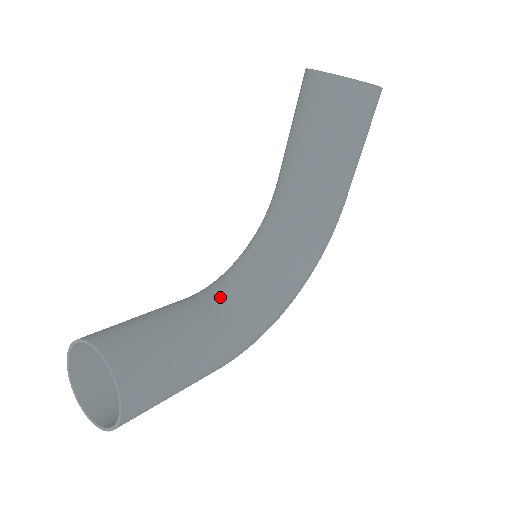
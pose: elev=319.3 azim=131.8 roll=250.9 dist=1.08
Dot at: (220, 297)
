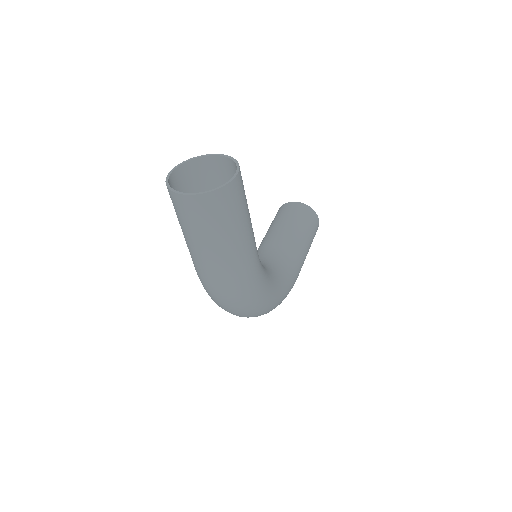
Dot at: occluded
